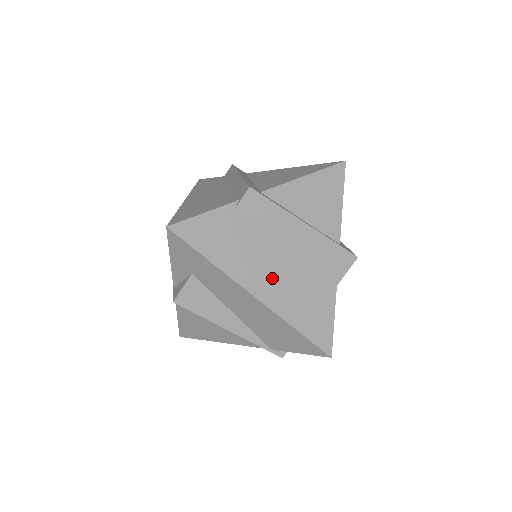
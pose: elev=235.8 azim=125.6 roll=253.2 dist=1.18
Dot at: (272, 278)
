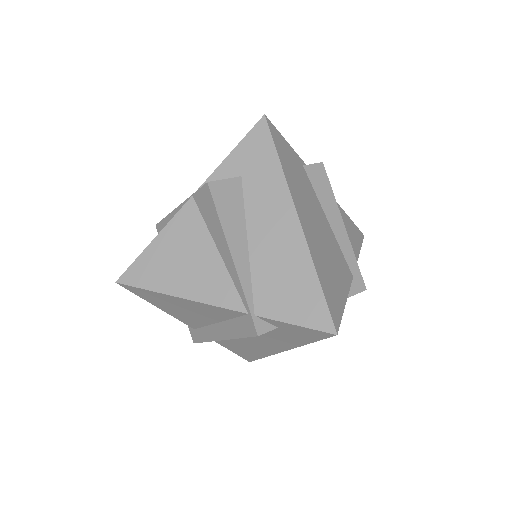
Dot at: (313, 227)
